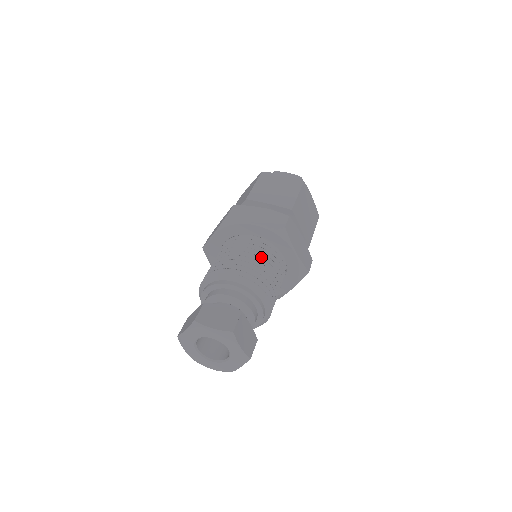
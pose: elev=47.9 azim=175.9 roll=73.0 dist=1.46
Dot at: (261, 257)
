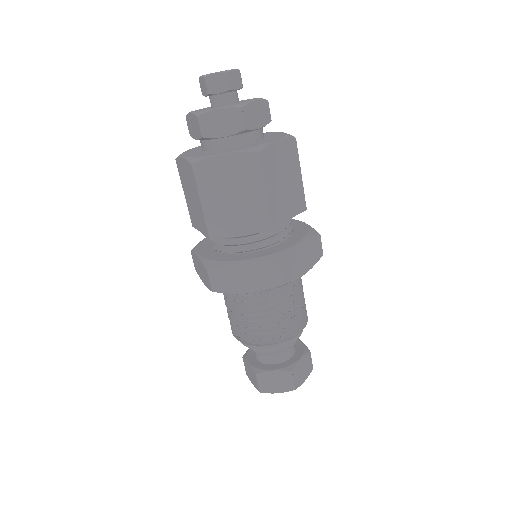
Dot at: occluded
